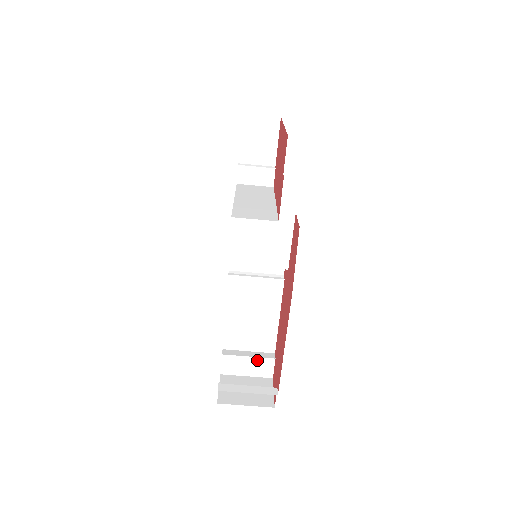
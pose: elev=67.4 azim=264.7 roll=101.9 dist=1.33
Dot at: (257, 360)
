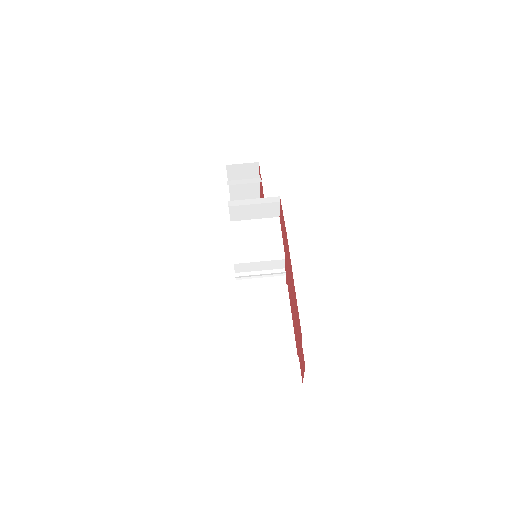
Dot at: (280, 363)
